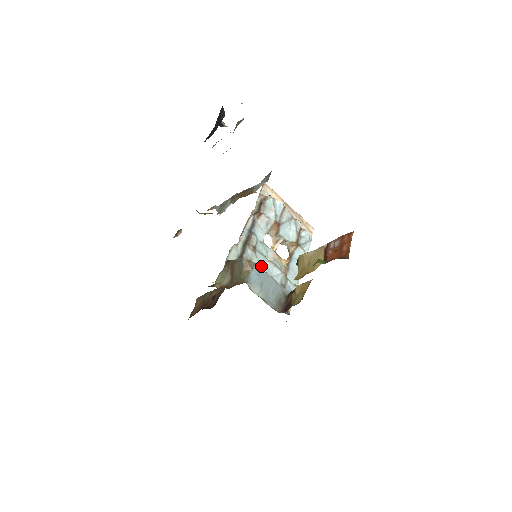
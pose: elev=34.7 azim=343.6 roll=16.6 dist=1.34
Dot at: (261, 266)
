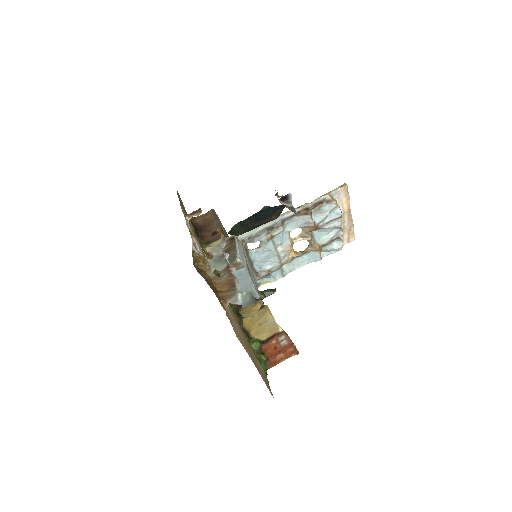
Dot at: (264, 251)
